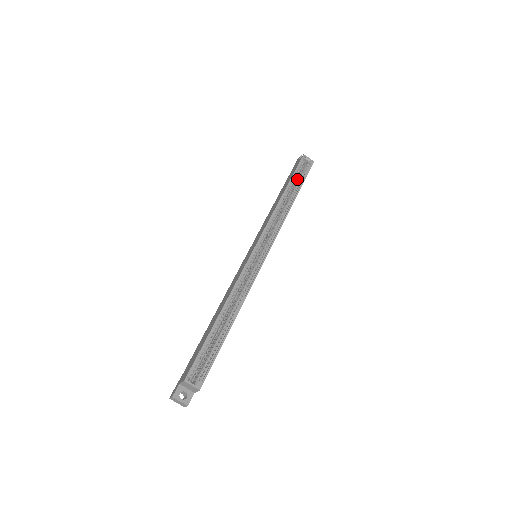
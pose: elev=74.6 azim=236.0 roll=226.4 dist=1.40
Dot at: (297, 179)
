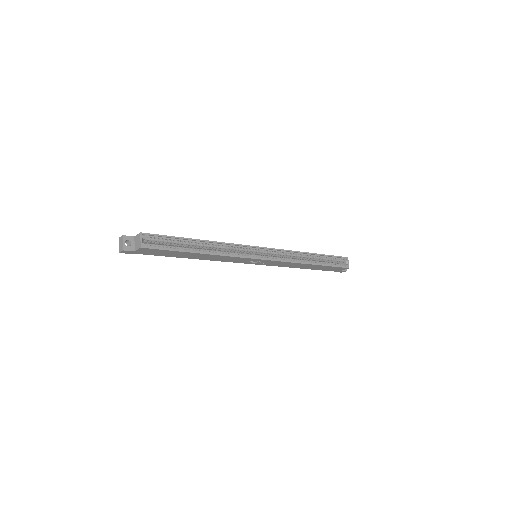
Dot at: (328, 262)
